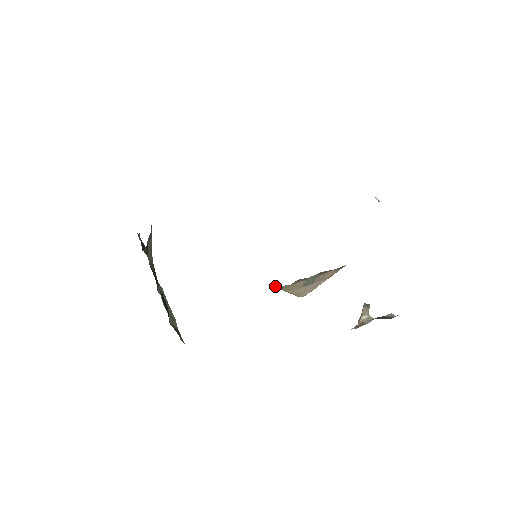
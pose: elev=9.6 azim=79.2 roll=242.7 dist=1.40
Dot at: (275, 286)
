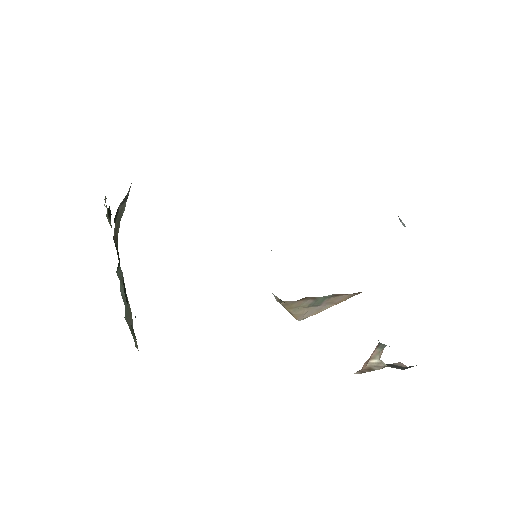
Dot at: (278, 299)
